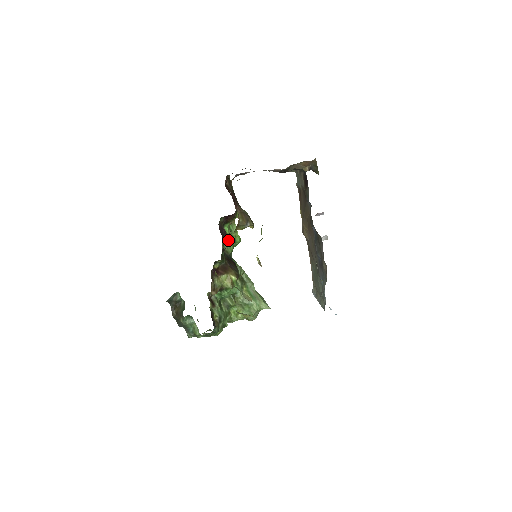
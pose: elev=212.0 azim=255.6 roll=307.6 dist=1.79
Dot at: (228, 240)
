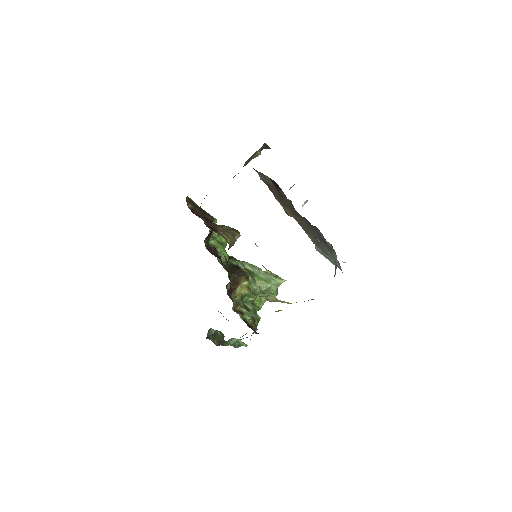
Dot at: (226, 261)
